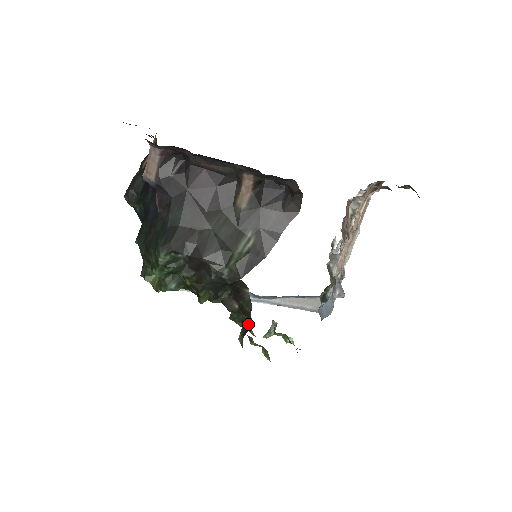
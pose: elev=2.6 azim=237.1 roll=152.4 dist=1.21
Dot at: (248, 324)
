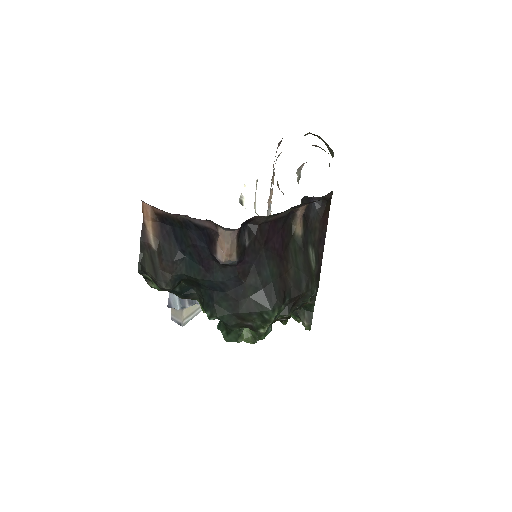
Dot at: (308, 312)
